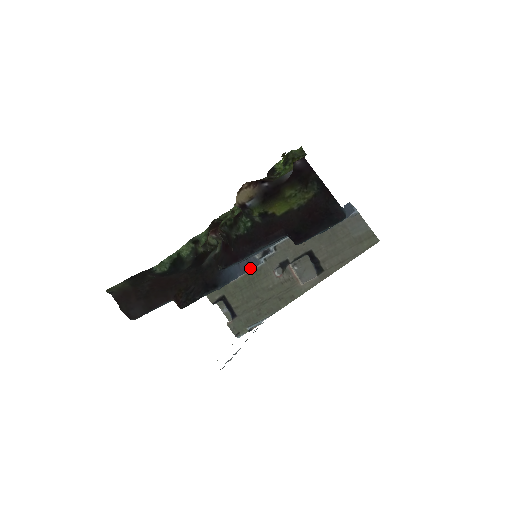
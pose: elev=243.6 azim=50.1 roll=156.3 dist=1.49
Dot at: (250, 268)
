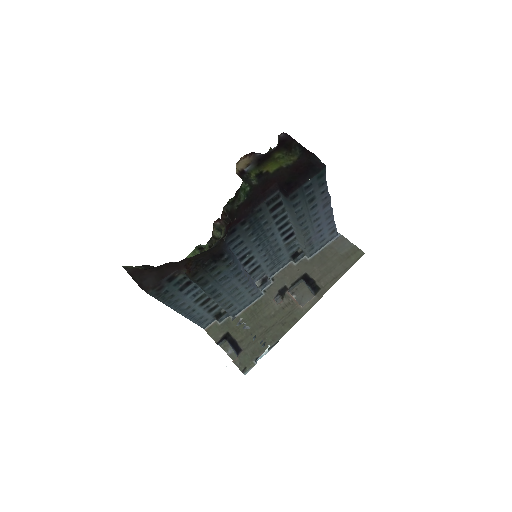
Dot at: (251, 282)
